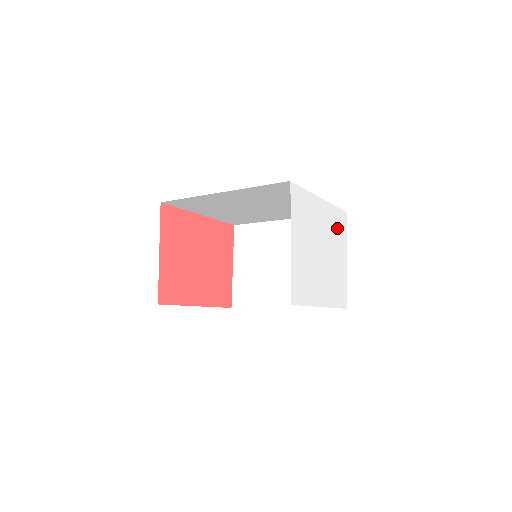
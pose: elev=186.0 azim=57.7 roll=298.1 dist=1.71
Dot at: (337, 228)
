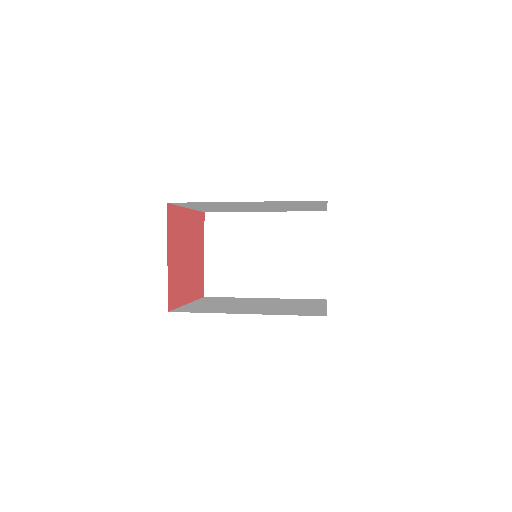
Dot at: occluded
